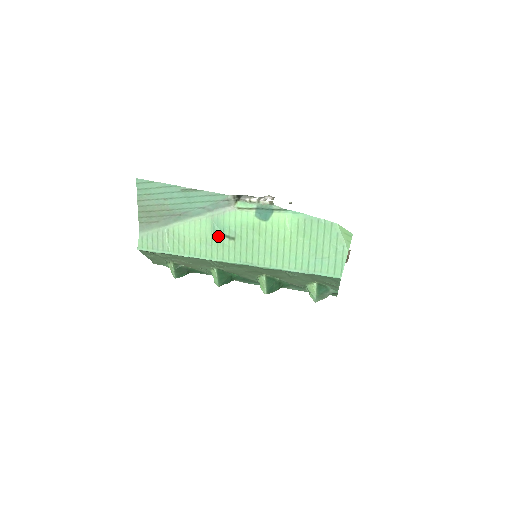
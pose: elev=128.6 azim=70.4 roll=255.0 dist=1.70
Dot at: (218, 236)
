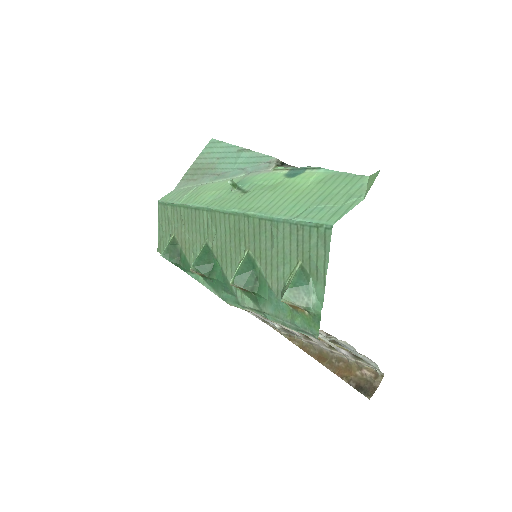
Dot at: (234, 188)
